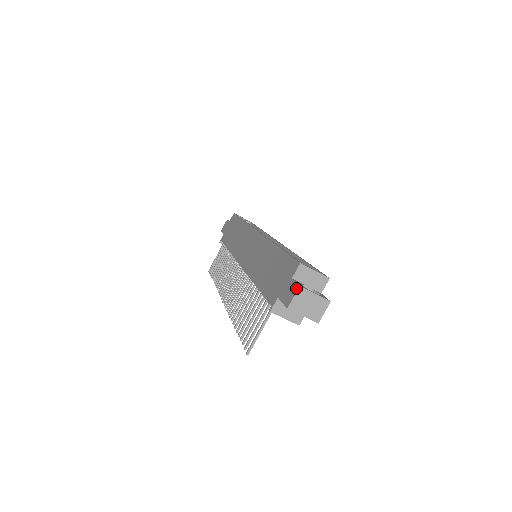
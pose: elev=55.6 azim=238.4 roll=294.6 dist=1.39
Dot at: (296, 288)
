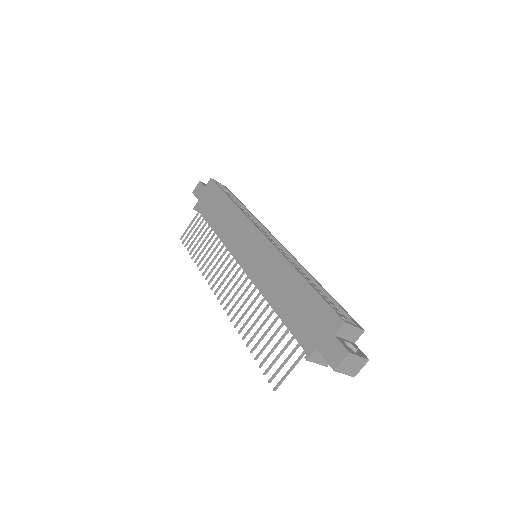
Dot at: (344, 352)
